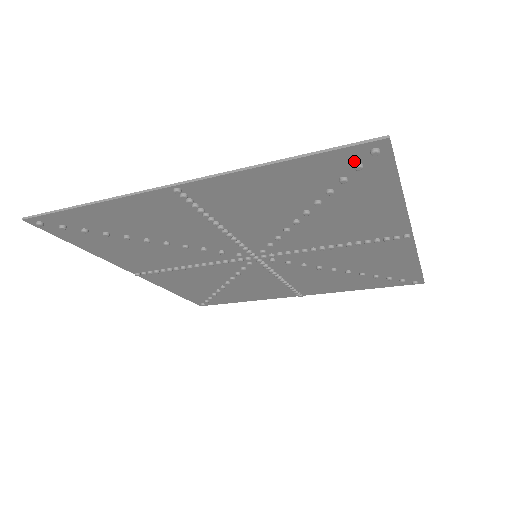
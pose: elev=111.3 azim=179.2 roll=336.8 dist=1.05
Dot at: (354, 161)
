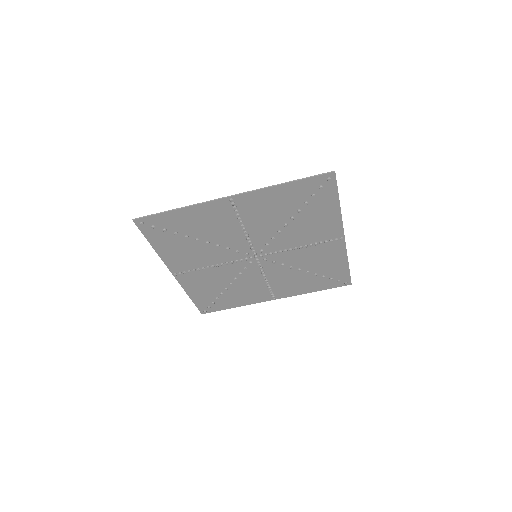
Dot at: (319, 184)
